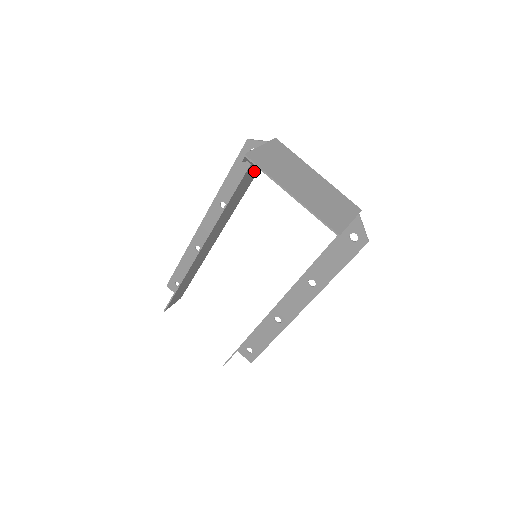
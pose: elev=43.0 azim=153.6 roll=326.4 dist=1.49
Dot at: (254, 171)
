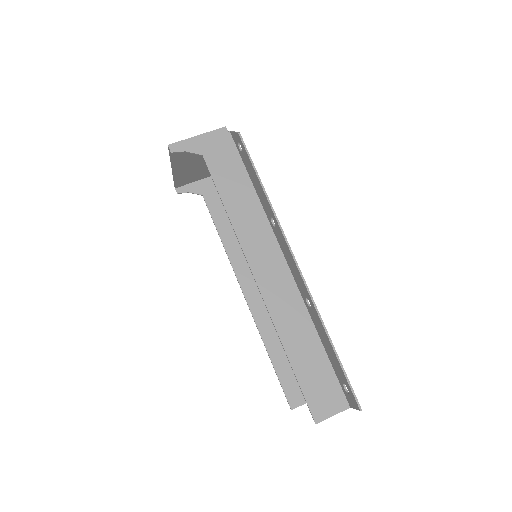
Dot at: occluded
